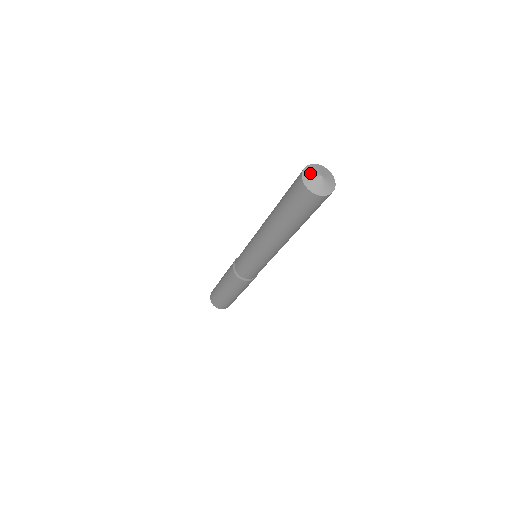
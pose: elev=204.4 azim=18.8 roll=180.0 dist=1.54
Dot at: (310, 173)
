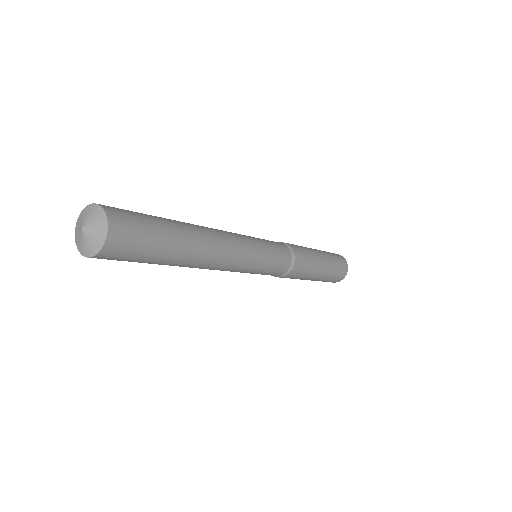
Dot at: (78, 226)
